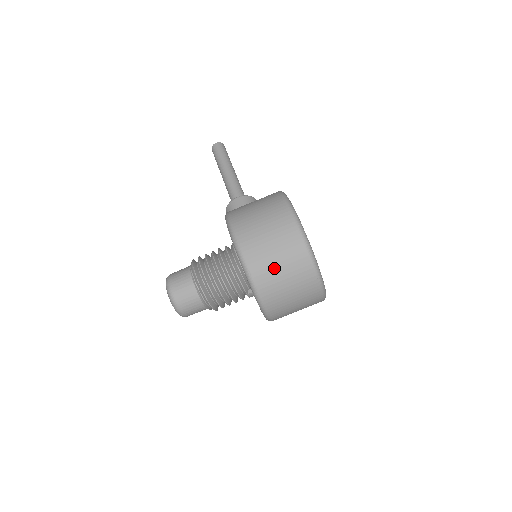
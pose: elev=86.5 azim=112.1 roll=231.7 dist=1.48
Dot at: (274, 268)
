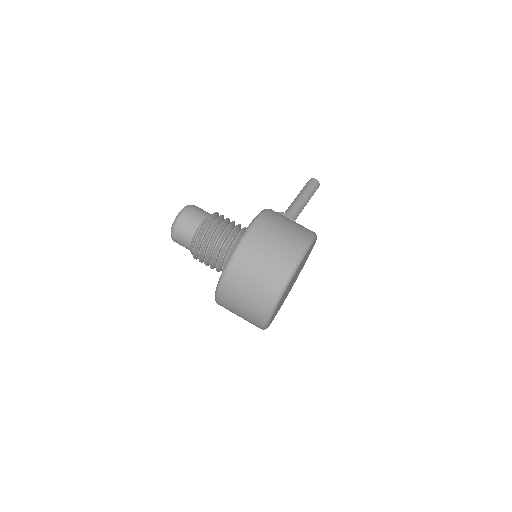
Dot at: (256, 263)
